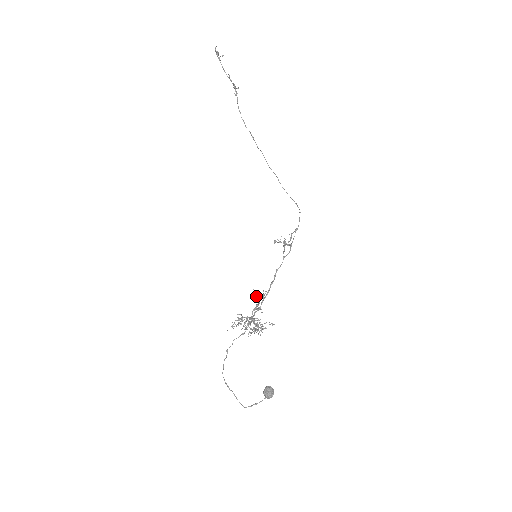
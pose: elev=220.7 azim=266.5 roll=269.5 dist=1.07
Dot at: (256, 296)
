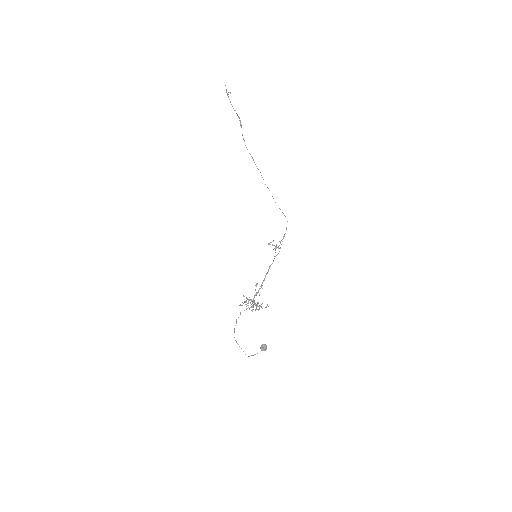
Dot at: (256, 286)
